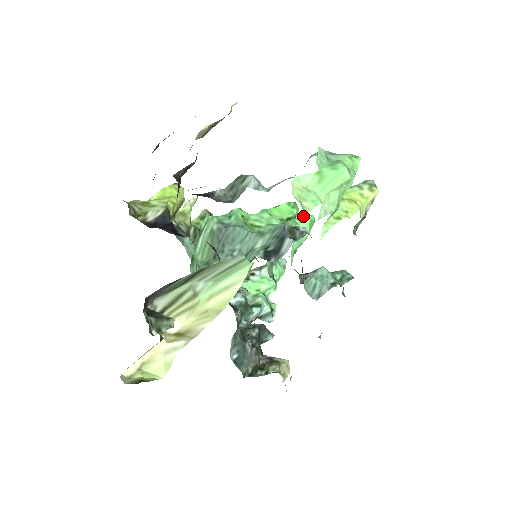
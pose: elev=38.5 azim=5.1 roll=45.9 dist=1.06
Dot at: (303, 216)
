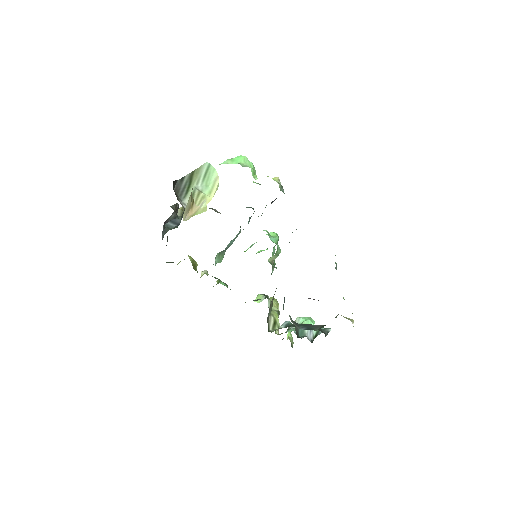
Dot at: occluded
